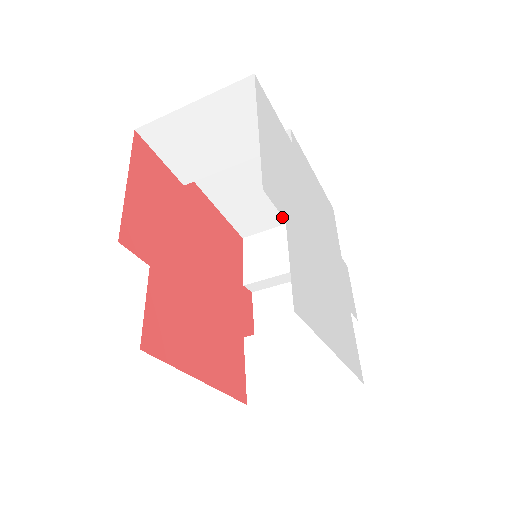
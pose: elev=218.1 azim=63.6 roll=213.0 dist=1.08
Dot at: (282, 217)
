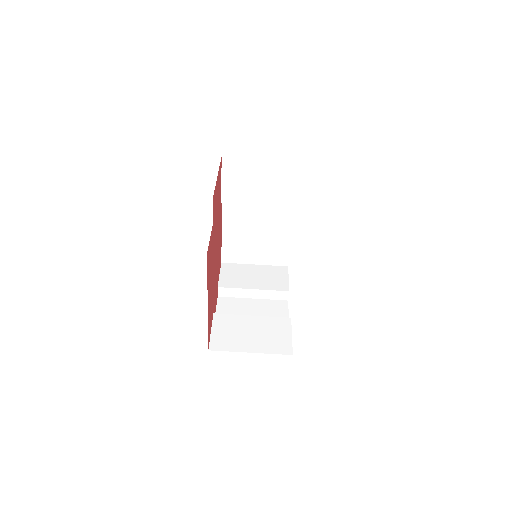
Dot at: (255, 258)
